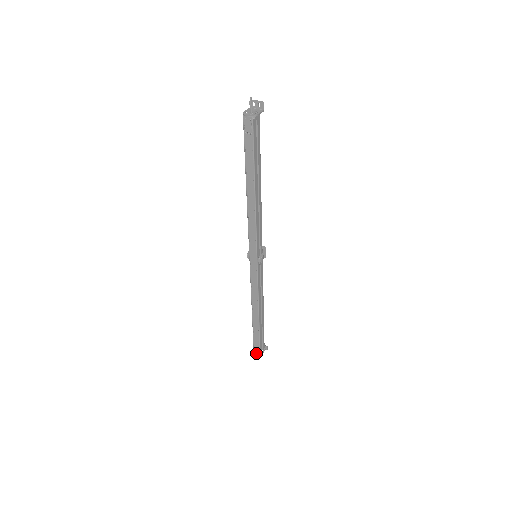
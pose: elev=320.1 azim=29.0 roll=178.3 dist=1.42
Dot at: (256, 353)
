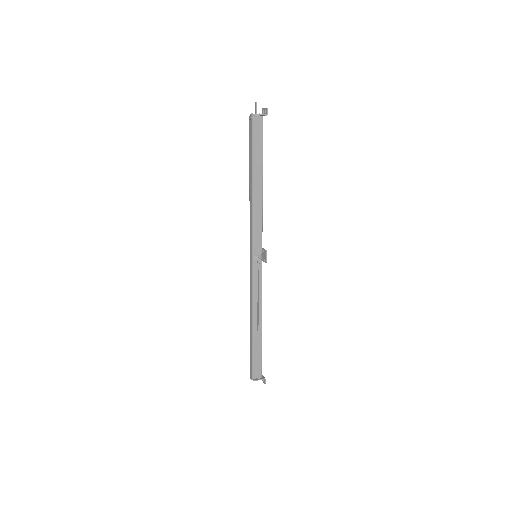
Dot at: (250, 378)
